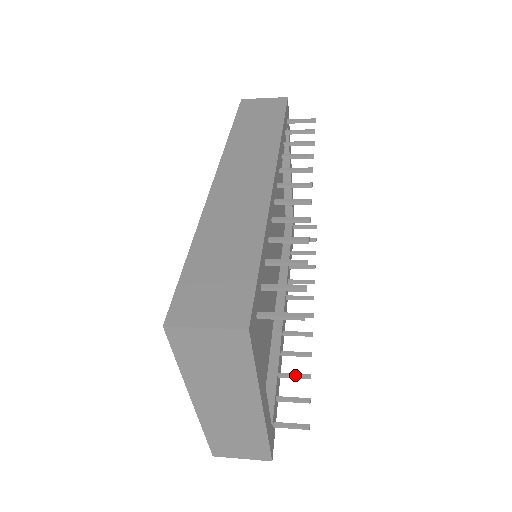
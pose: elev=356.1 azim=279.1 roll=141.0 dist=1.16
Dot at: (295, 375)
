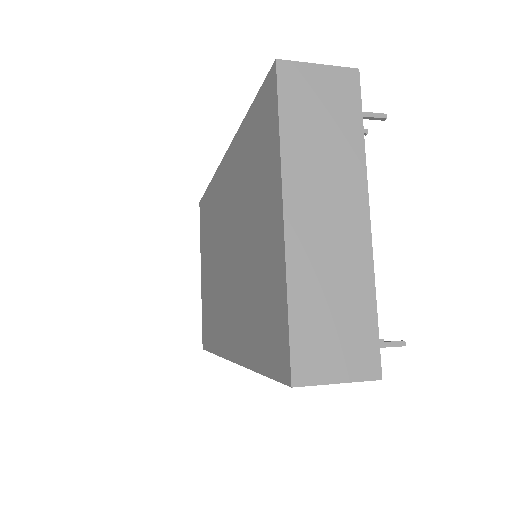
Dot at: occluded
